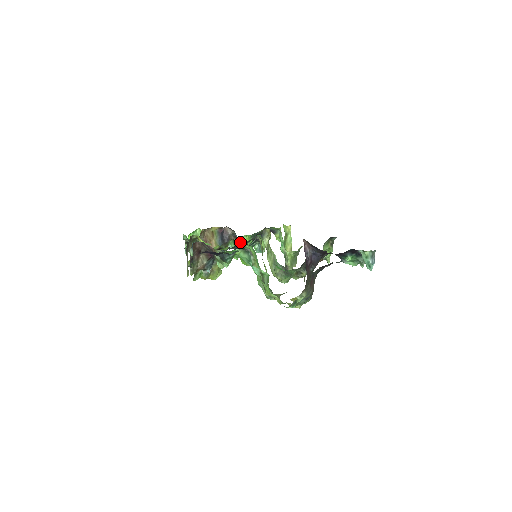
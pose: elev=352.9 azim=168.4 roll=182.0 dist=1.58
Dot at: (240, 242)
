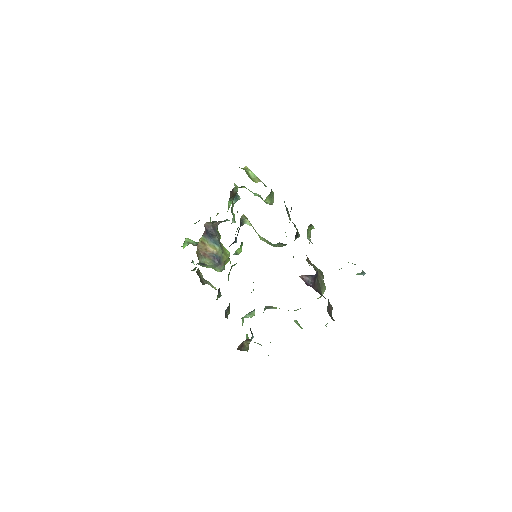
Dot at: occluded
